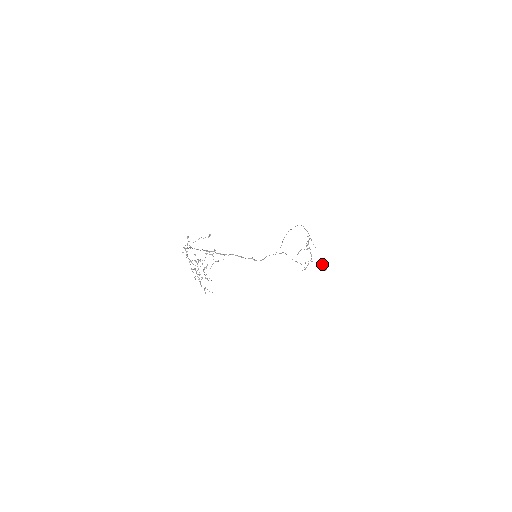
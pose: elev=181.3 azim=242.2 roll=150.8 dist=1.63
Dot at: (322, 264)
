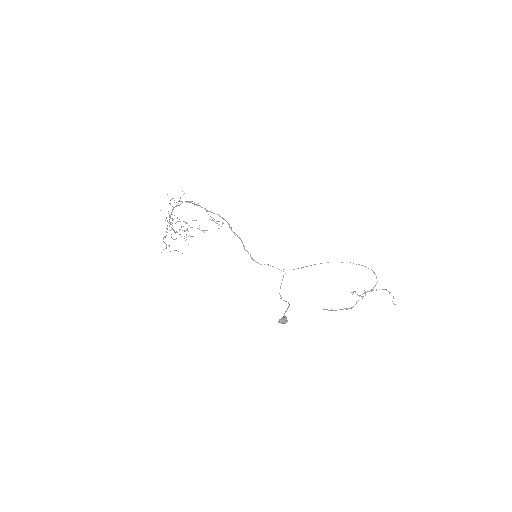
Dot at: (284, 315)
